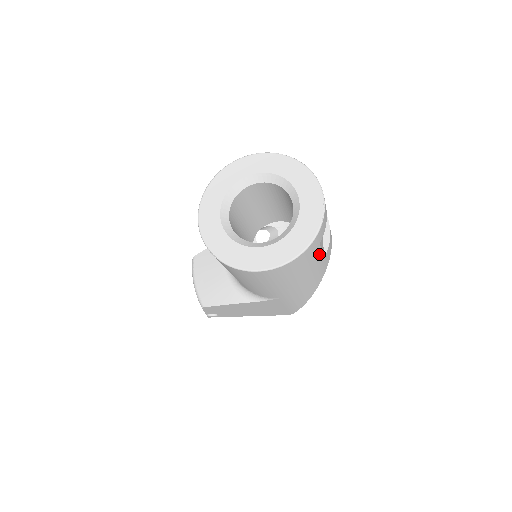
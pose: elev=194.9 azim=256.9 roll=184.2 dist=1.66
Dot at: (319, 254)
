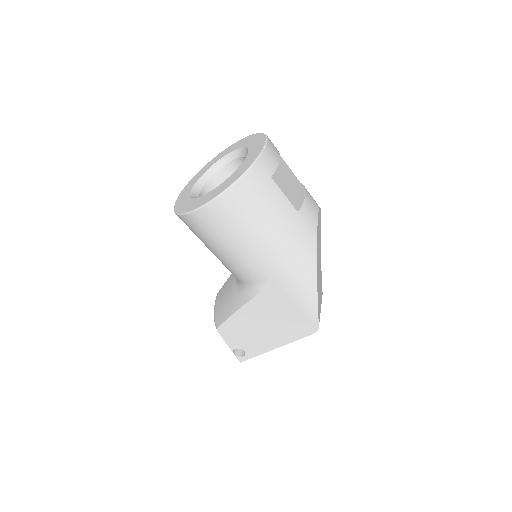
Dot at: (281, 196)
